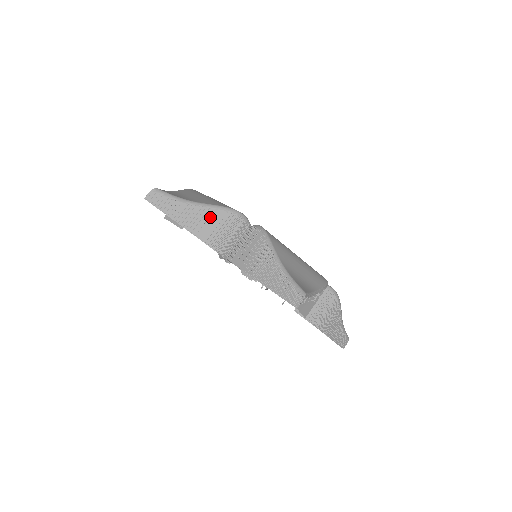
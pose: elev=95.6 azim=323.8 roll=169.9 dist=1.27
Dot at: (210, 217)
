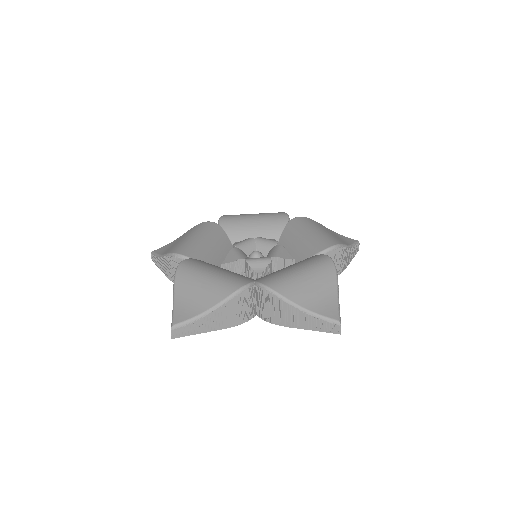
Dot at: (226, 311)
